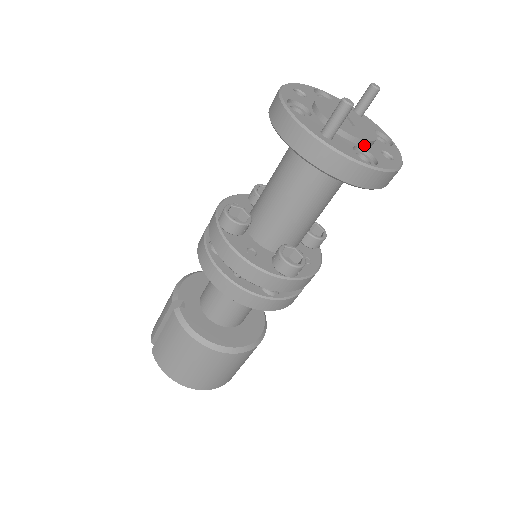
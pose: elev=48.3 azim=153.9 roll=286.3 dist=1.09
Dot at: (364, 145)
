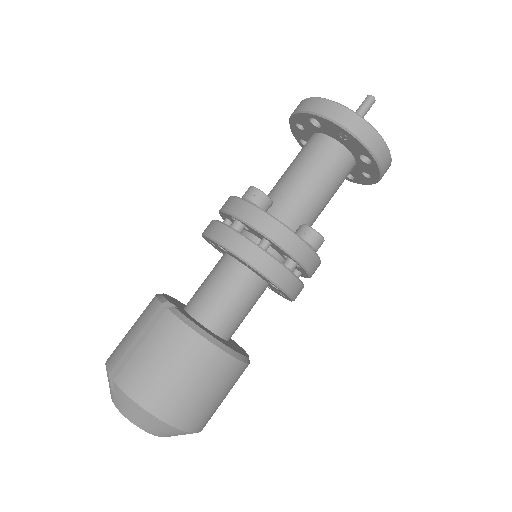
Dot at: occluded
